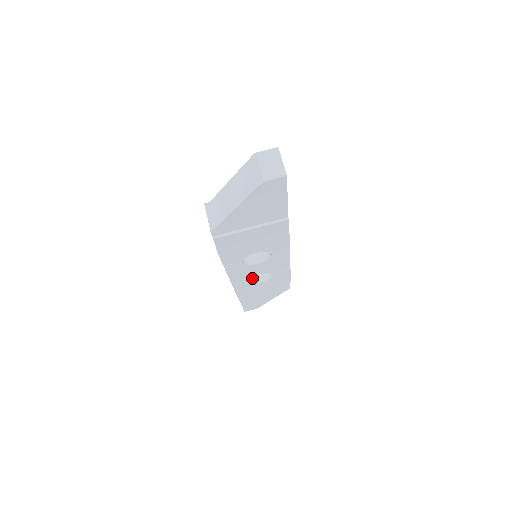
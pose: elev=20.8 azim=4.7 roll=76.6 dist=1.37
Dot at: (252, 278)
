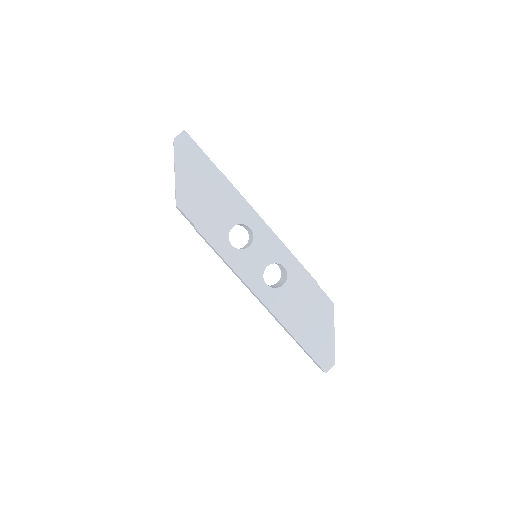
Dot at: (274, 287)
